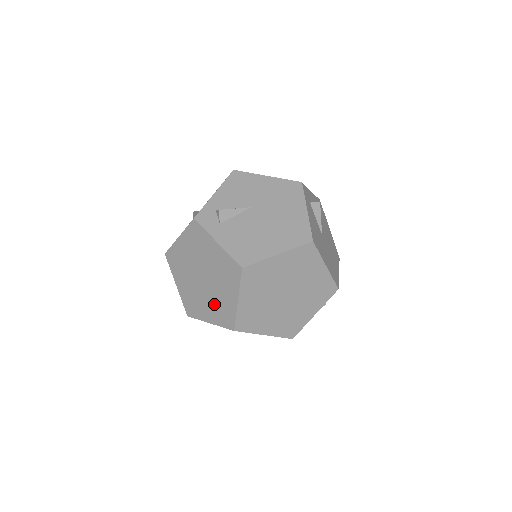
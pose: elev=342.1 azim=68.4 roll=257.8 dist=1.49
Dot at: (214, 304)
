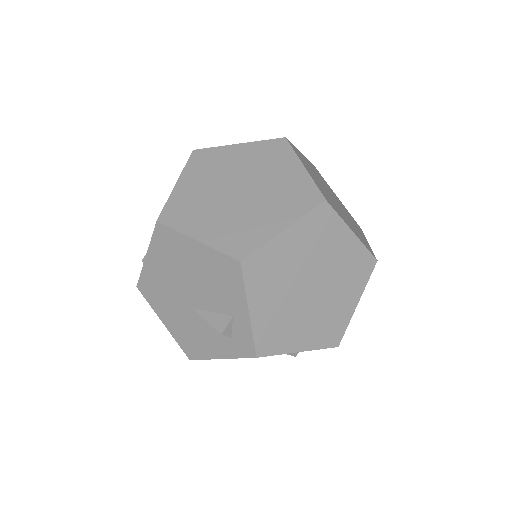
Dot at: (275, 200)
